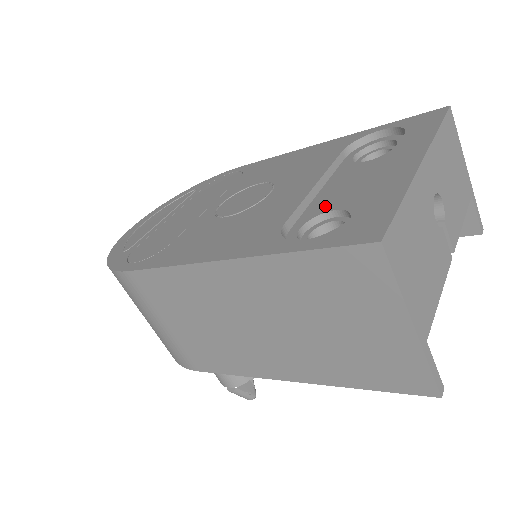
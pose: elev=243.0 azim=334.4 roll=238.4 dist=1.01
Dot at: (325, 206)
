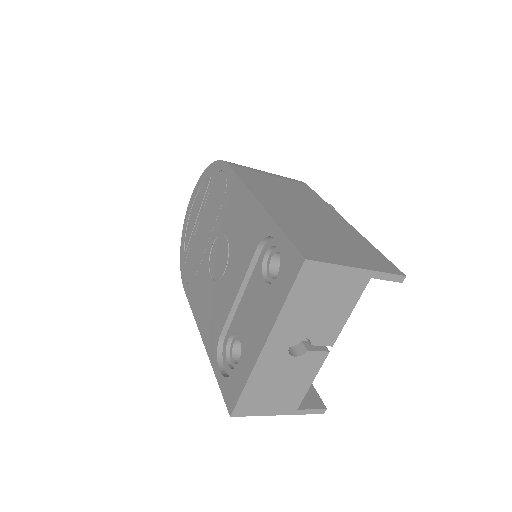
Dot at: (238, 326)
